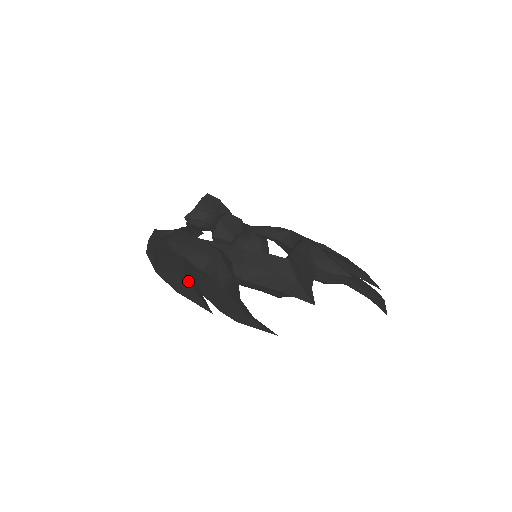
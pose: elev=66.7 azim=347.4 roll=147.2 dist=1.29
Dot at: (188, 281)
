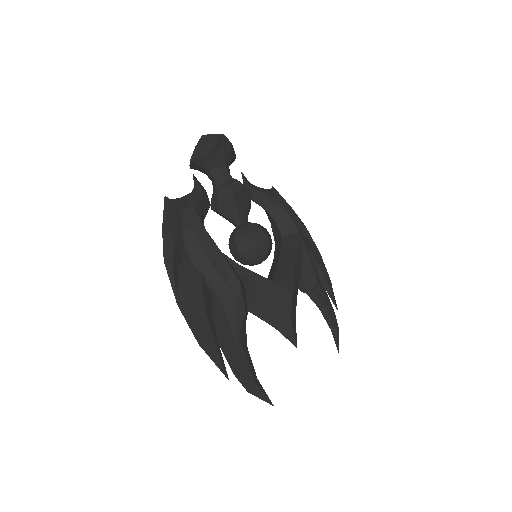
Dot at: (209, 327)
